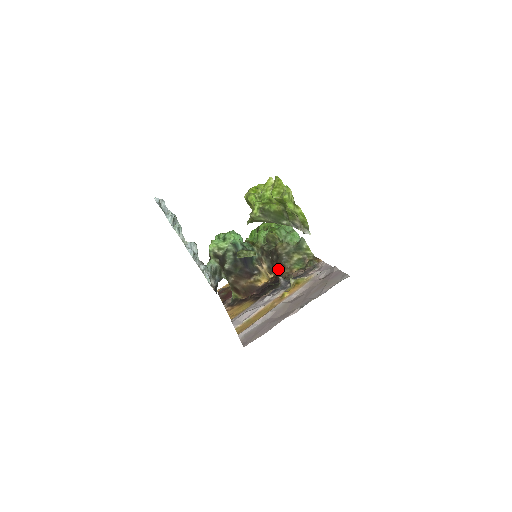
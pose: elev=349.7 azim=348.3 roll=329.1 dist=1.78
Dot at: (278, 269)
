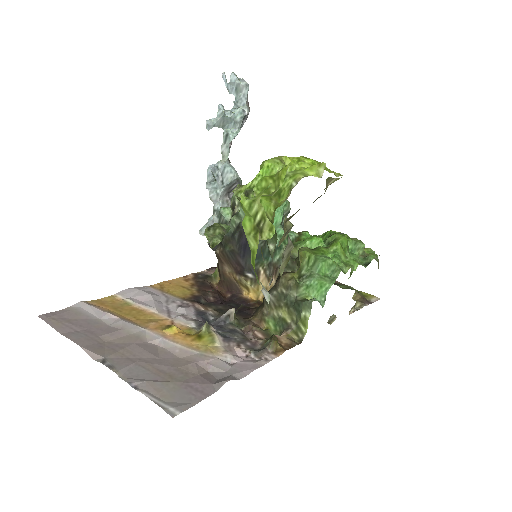
Dot at: occluded
